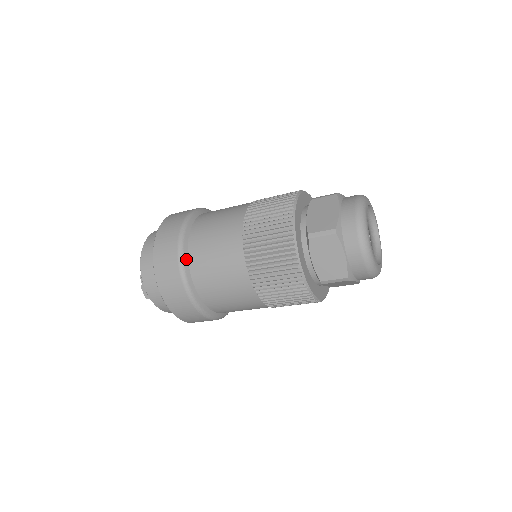
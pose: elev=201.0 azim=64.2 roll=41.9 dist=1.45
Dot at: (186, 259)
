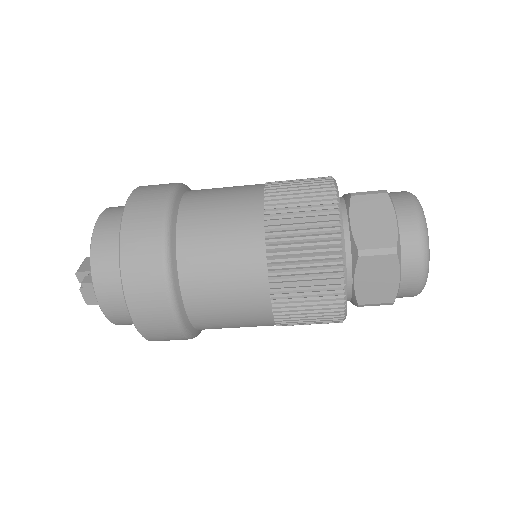
Dot at: (175, 272)
